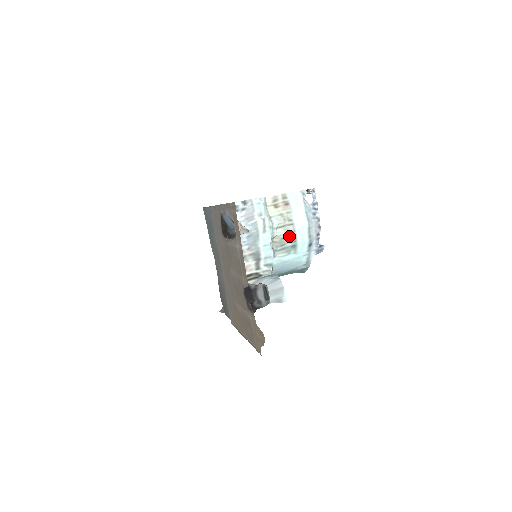
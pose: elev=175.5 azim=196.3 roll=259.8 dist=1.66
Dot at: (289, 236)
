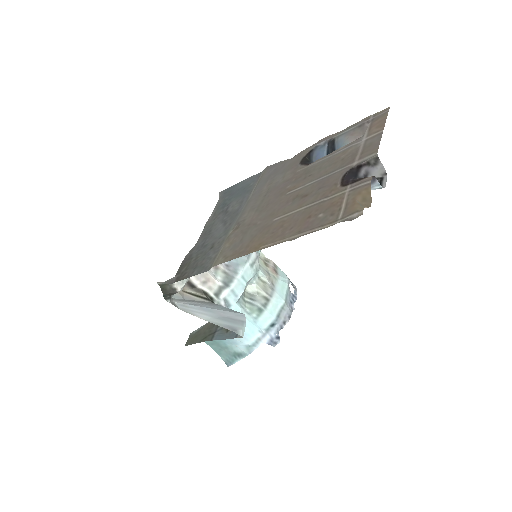
Dot at: (263, 296)
